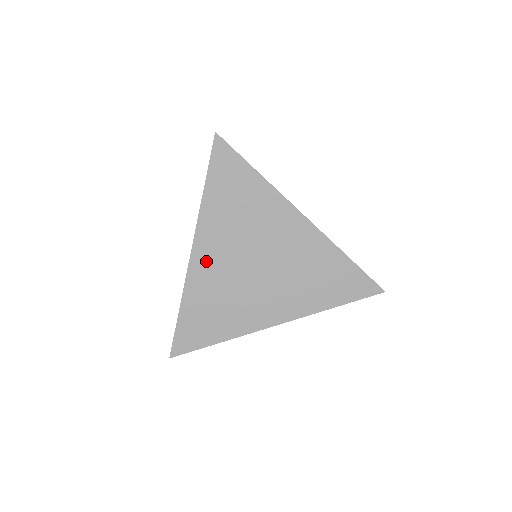
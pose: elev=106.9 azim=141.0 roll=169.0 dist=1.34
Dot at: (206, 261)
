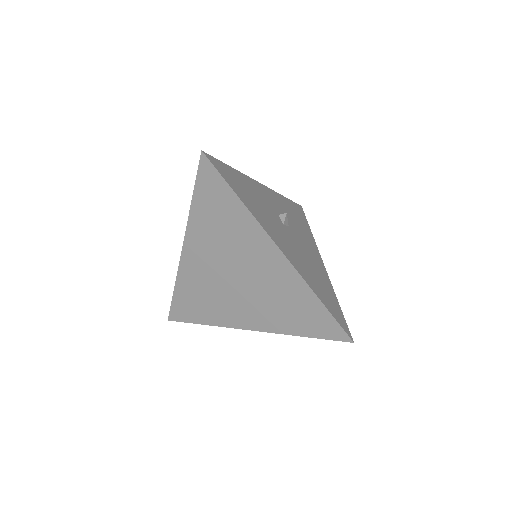
Dot at: (194, 261)
